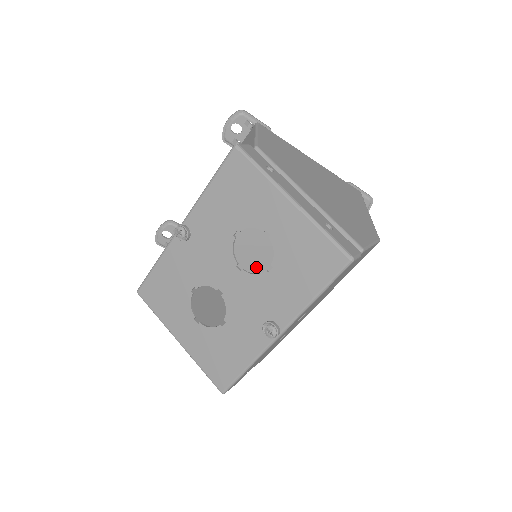
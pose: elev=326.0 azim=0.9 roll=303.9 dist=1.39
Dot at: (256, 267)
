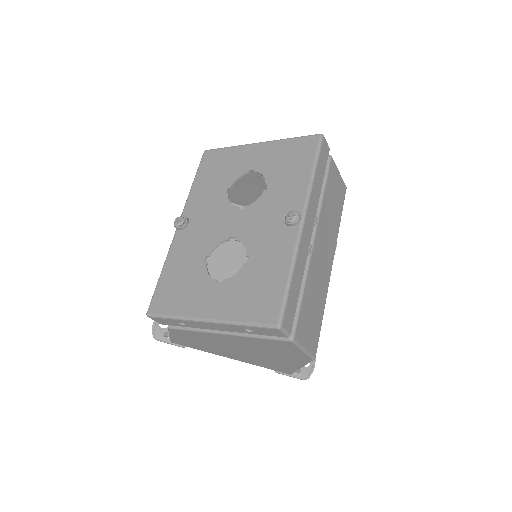
Dot at: occluded
